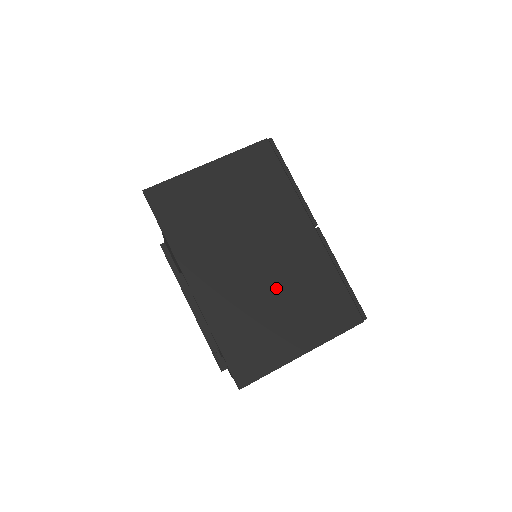
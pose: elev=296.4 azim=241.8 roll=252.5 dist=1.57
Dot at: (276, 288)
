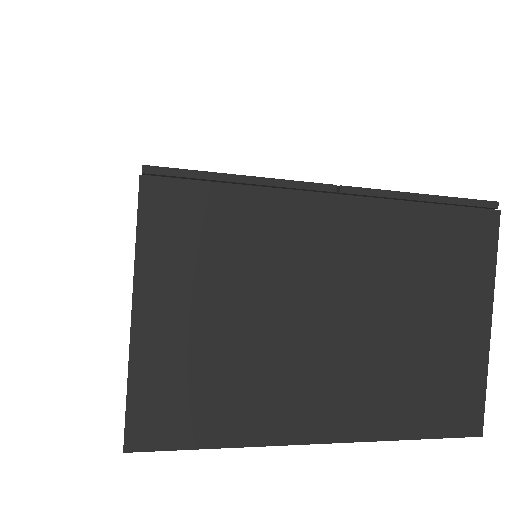
Dot at: (391, 312)
